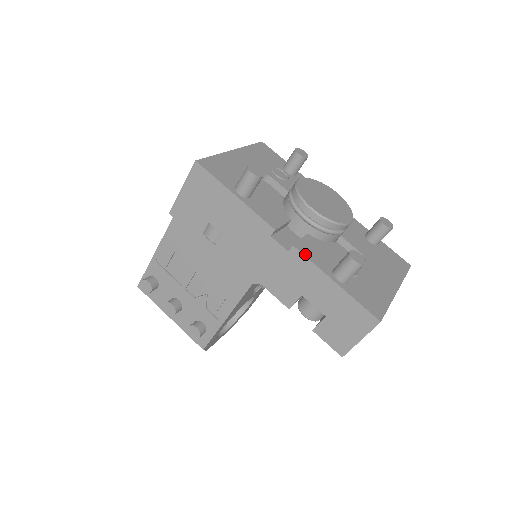
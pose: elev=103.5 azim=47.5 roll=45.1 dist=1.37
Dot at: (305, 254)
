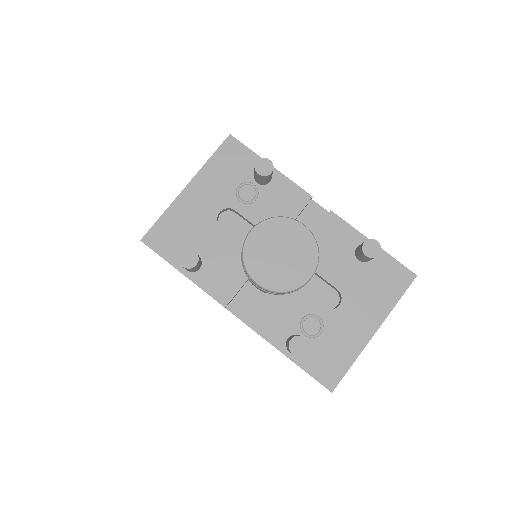
Dot at: (256, 329)
